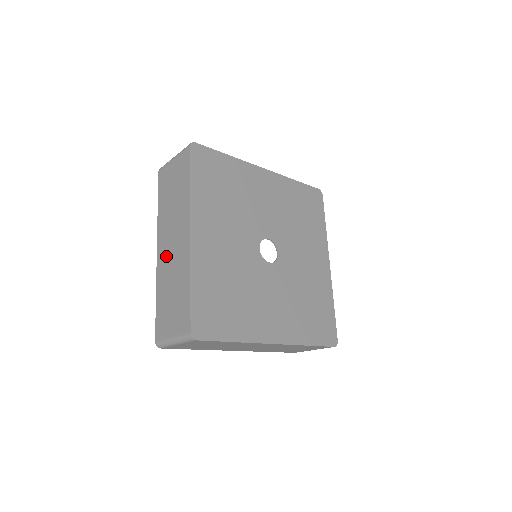
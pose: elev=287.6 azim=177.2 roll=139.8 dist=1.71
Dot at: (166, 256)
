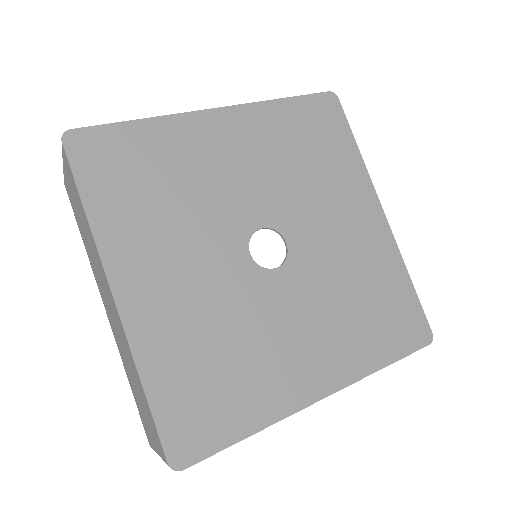
Dot at: (112, 323)
